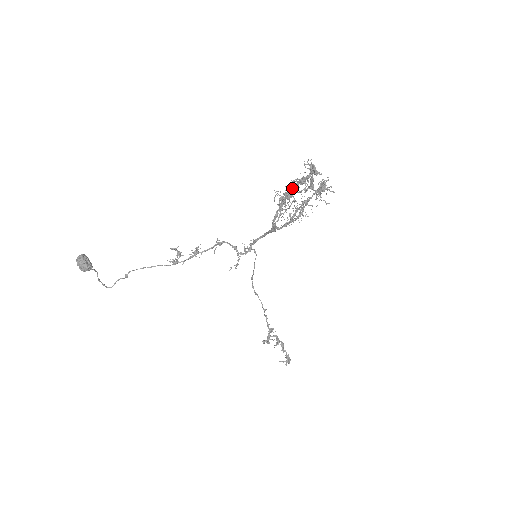
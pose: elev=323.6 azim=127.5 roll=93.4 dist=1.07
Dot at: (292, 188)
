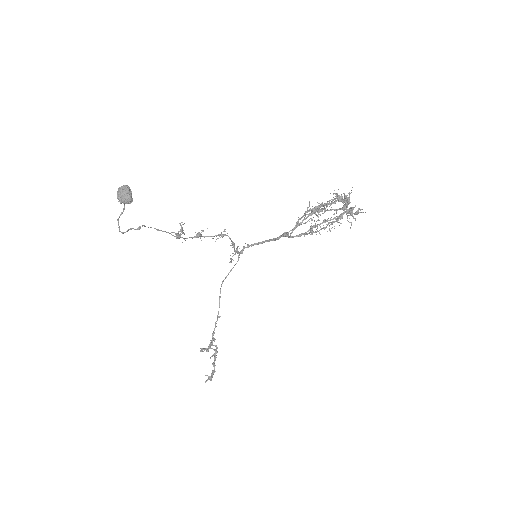
Dot at: (315, 207)
